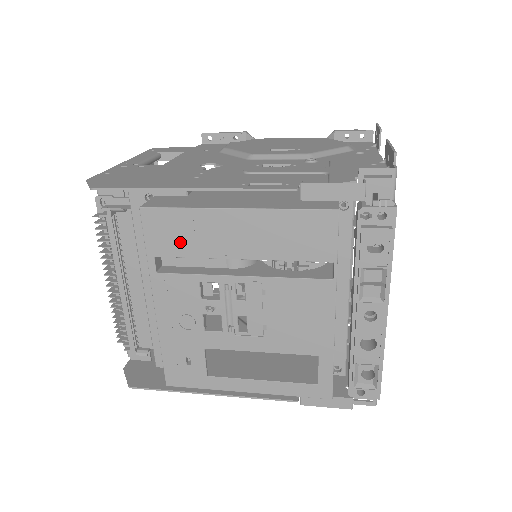
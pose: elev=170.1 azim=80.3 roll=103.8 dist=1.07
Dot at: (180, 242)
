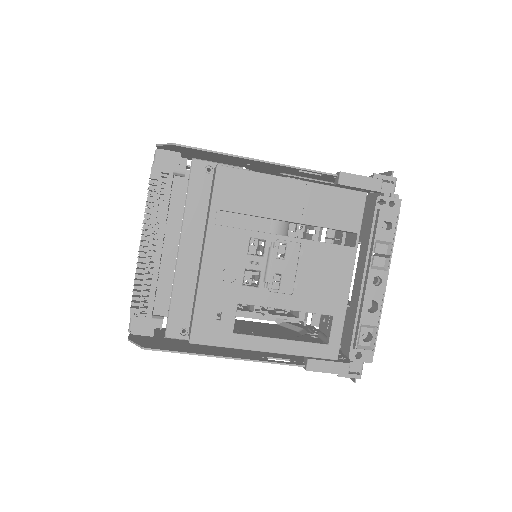
Dot at: (243, 200)
